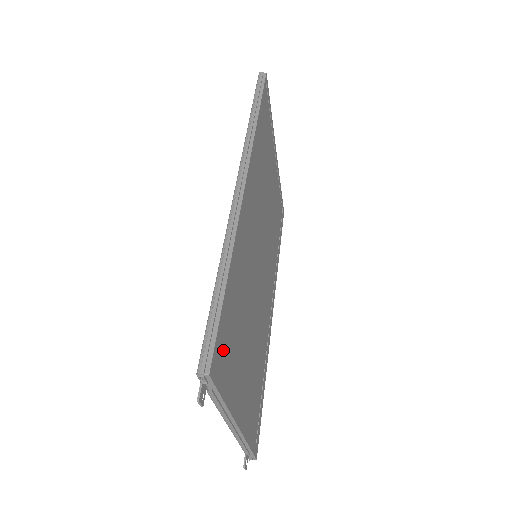
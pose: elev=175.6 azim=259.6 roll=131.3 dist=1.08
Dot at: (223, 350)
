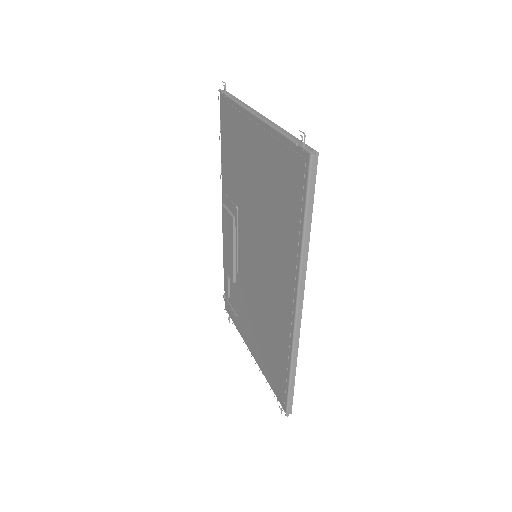
Dot at: occluded
